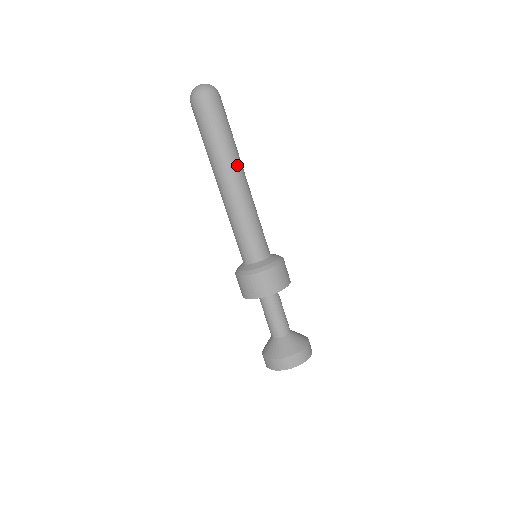
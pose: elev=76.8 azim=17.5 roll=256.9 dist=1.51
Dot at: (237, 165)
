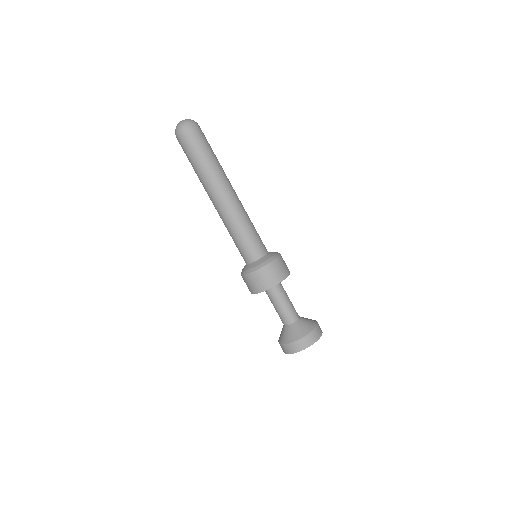
Dot at: (228, 179)
